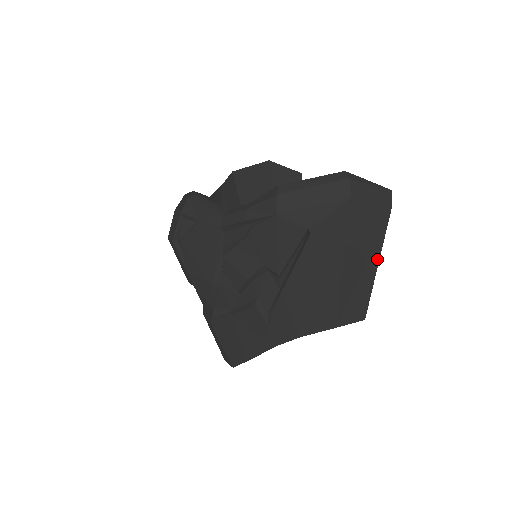
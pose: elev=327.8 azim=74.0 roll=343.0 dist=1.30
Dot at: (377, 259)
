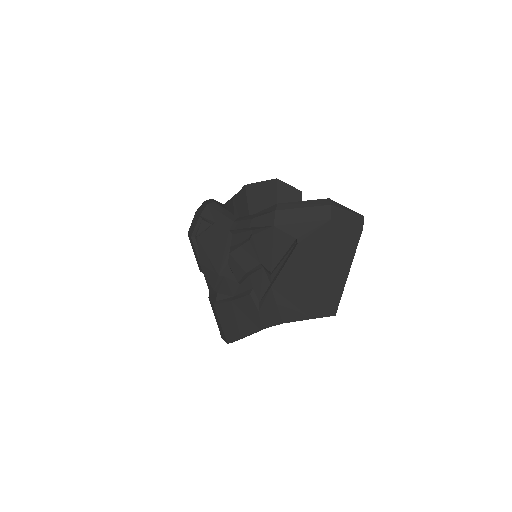
Dot at: (348, 268)
